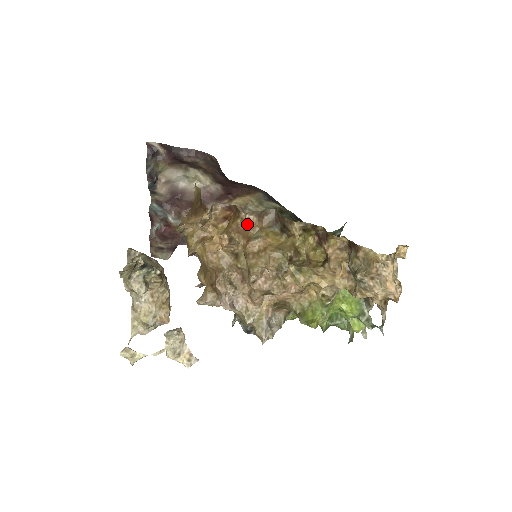
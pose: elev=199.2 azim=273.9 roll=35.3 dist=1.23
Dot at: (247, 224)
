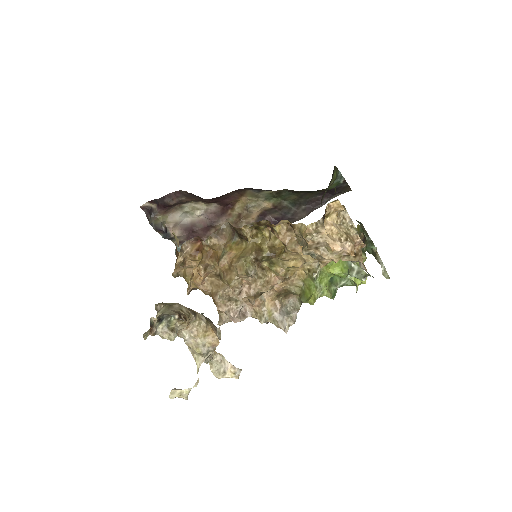
Dot at: (212, 248)
